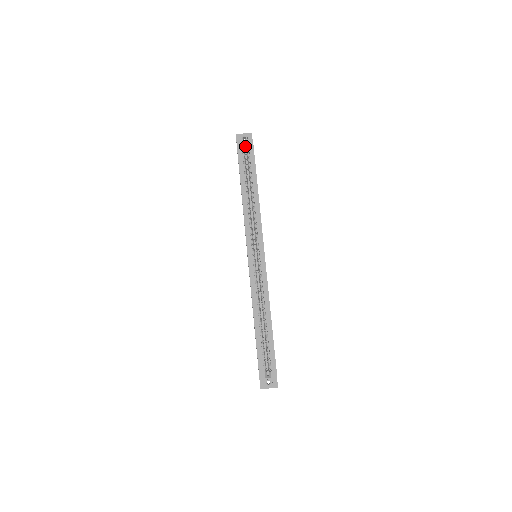
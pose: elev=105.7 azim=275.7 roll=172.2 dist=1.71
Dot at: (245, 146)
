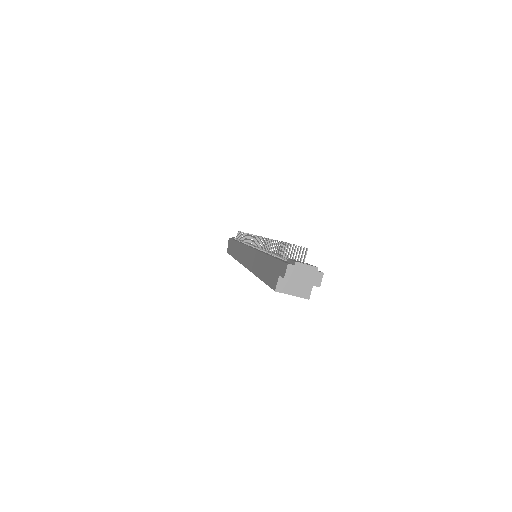
Dot at: occluded
